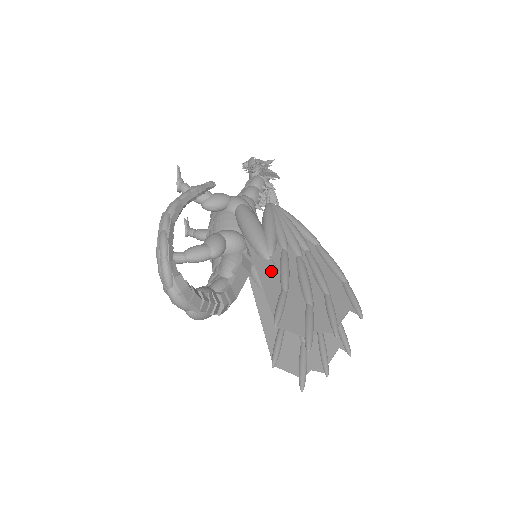
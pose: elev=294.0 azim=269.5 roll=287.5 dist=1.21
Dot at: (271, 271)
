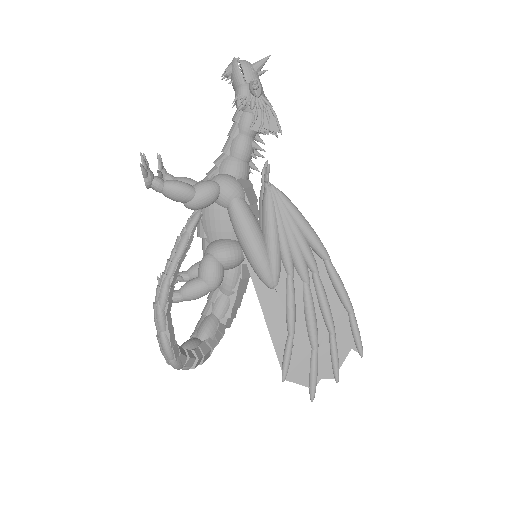
Dot at: (276, 306)
